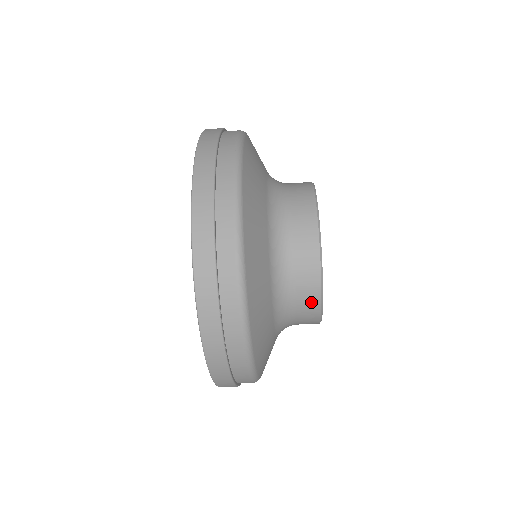
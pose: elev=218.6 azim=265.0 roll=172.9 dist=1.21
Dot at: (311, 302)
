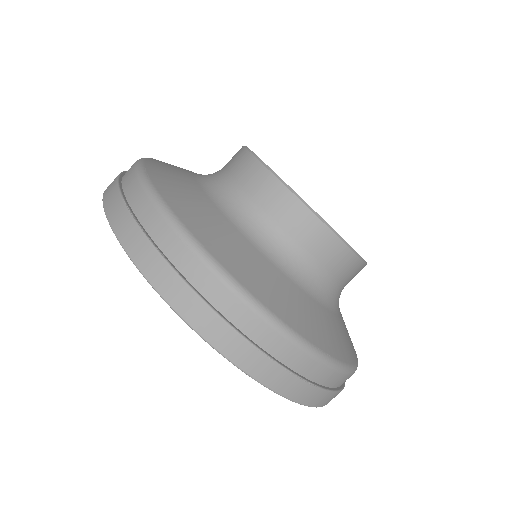
Dot at: (272, 191)
